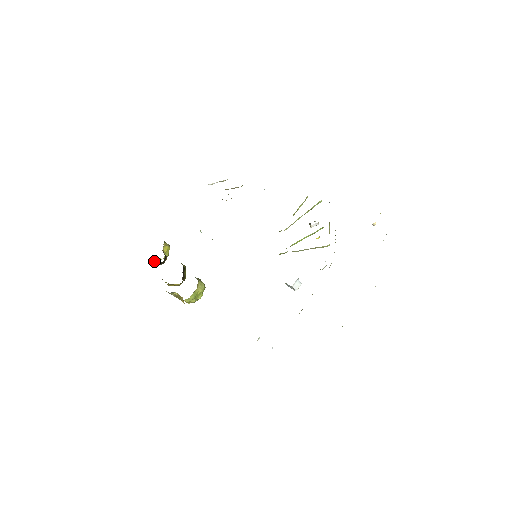
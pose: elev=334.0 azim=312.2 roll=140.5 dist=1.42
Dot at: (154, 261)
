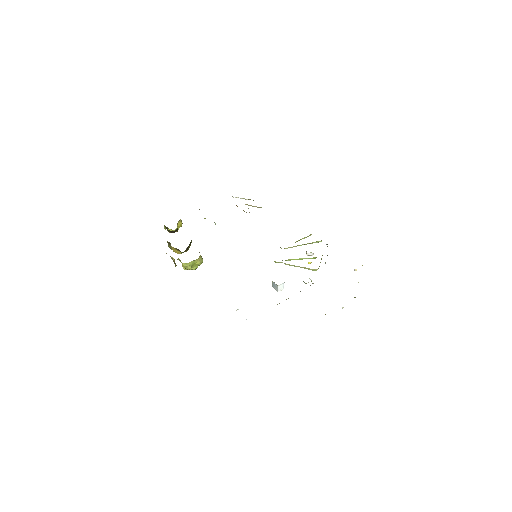
Dot at: (166, 228)
